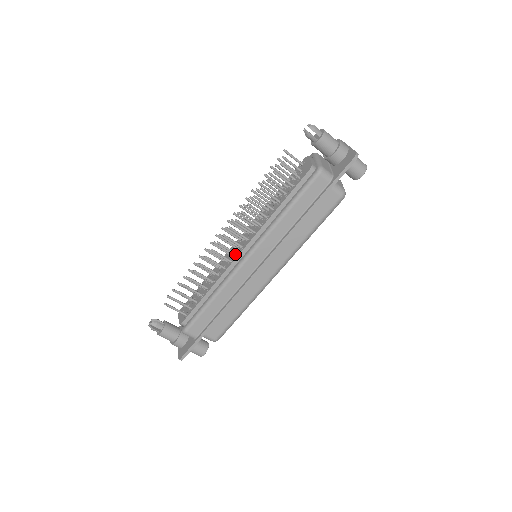
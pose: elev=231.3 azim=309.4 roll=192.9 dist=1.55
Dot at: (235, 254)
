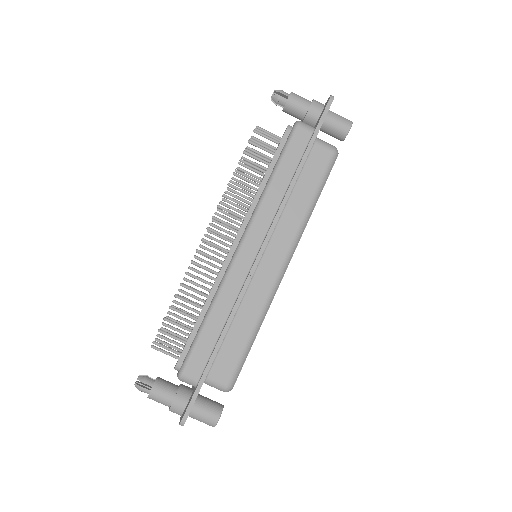
Dot at: (227, 251)
